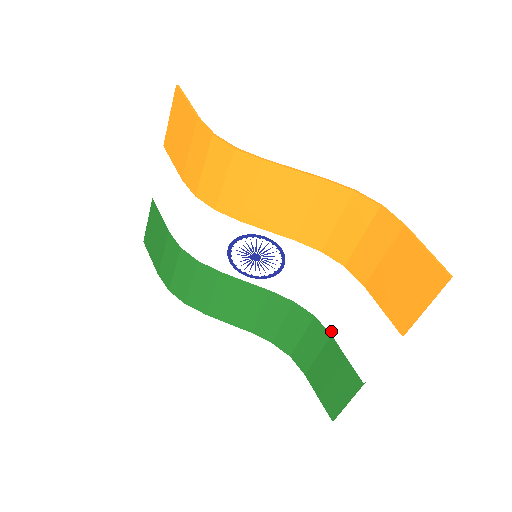
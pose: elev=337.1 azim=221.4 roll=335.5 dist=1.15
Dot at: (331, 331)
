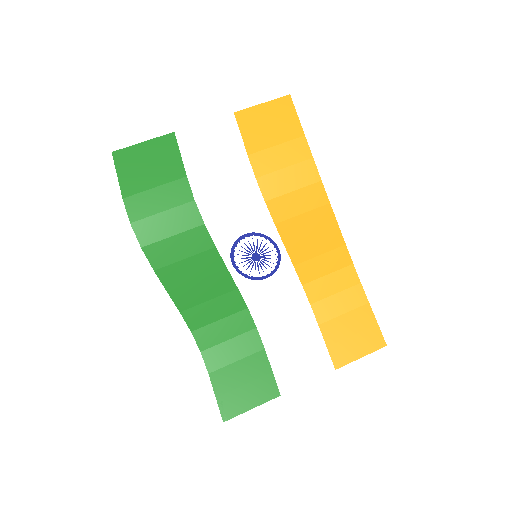
Dot at: (267, 346)
